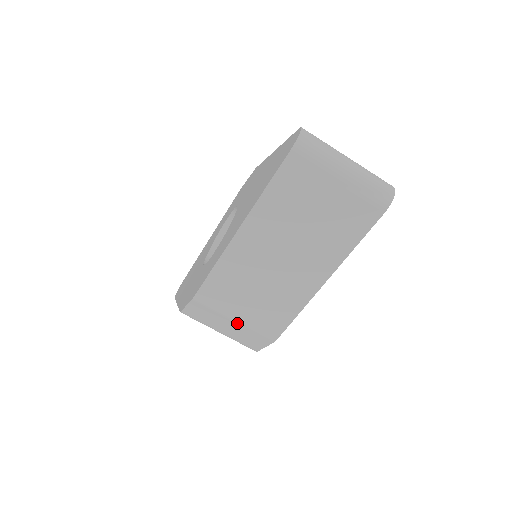
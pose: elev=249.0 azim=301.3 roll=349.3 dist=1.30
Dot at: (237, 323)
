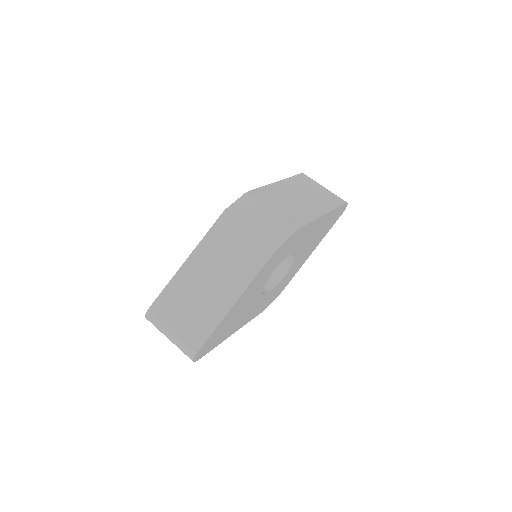
Dot at: (272, 213)
